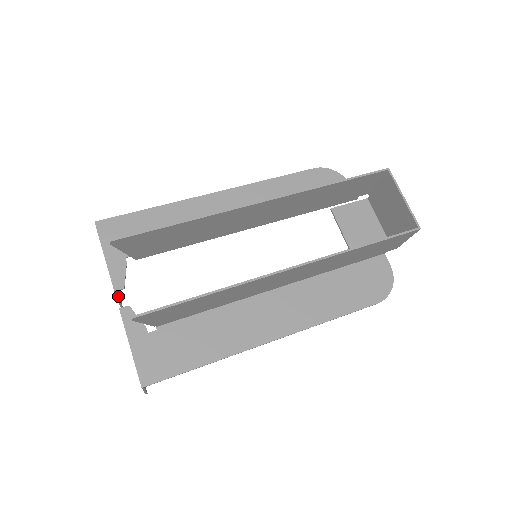
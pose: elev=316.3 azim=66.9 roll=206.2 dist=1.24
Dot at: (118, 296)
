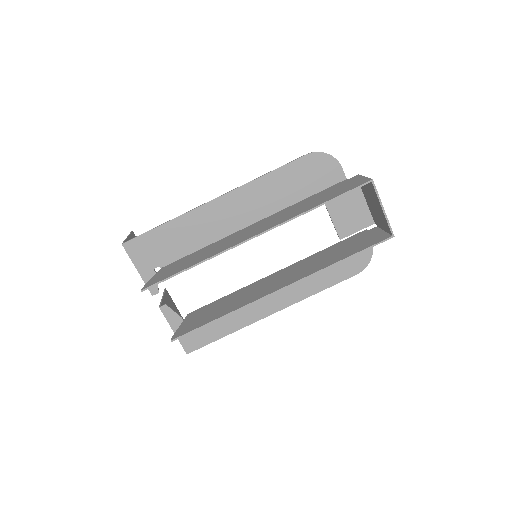
Dot at: occluded
